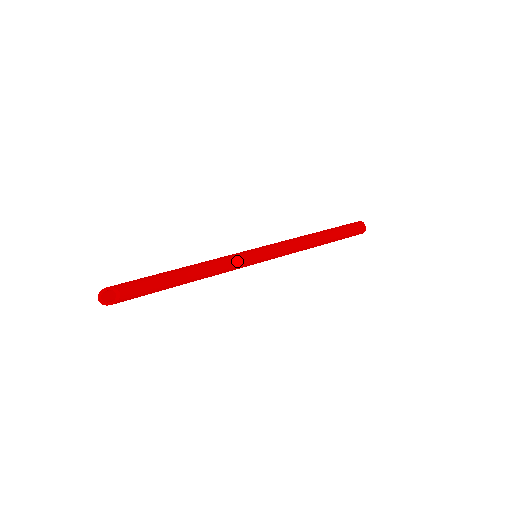
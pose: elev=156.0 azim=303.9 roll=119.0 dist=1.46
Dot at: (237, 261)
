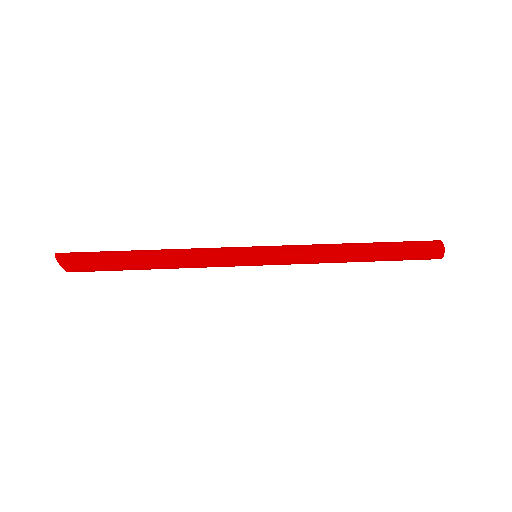
Dot at: (222, 263)
